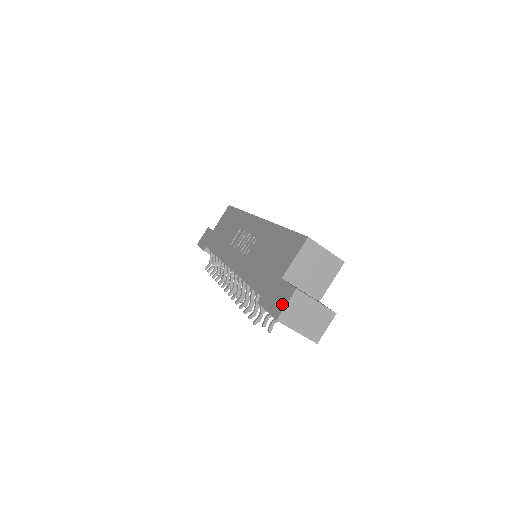
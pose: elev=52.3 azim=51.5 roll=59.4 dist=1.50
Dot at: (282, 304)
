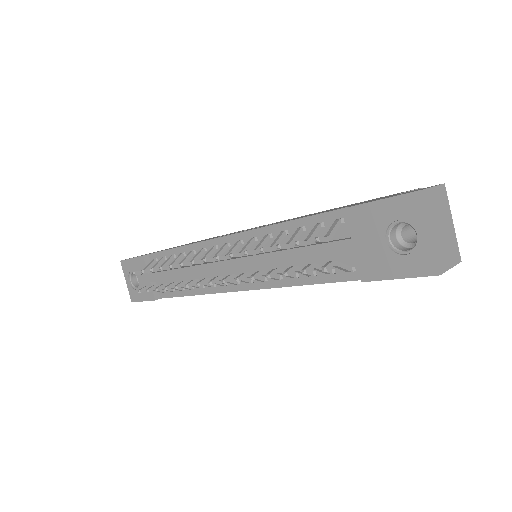
Dot at: occluded
